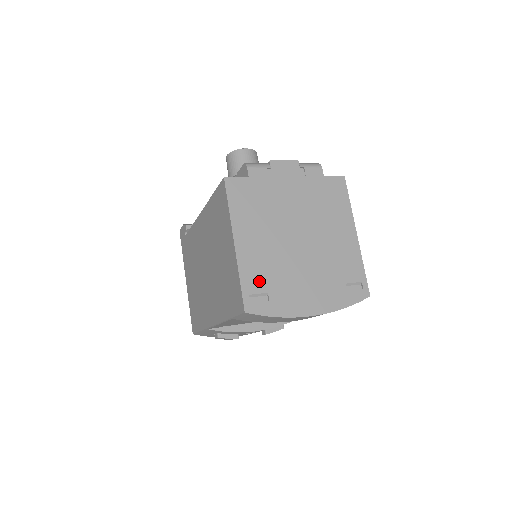
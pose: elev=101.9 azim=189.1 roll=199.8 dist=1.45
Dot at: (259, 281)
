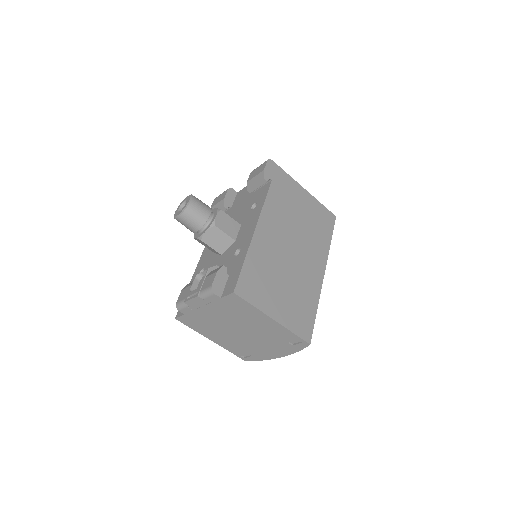
Dot at: (239, 351)
